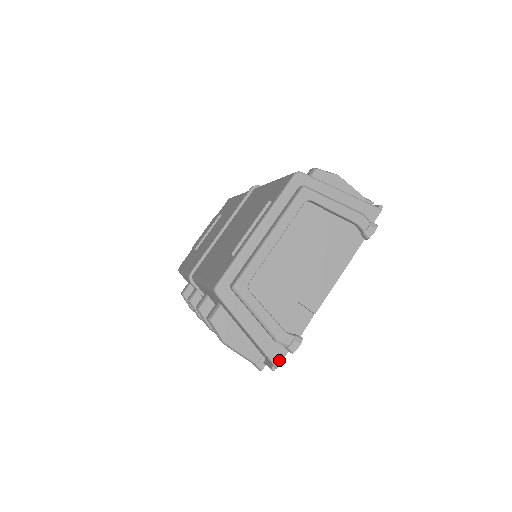
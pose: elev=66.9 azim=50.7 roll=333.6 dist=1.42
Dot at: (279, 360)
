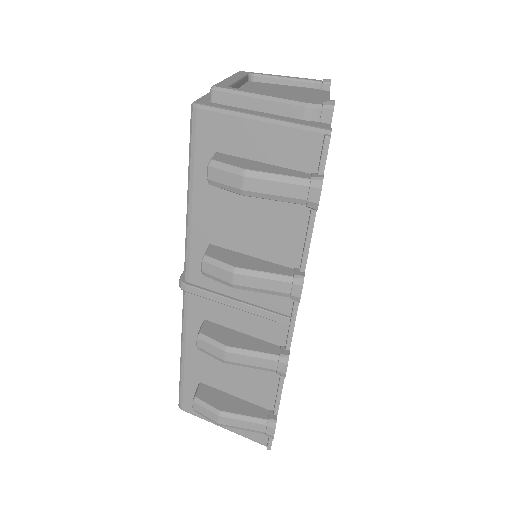
Dot at: (326, 127)
